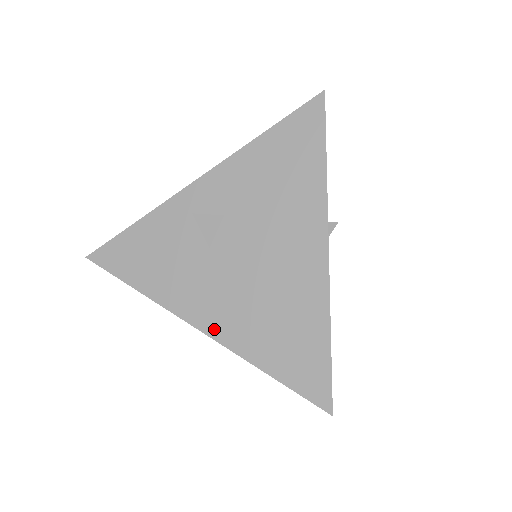
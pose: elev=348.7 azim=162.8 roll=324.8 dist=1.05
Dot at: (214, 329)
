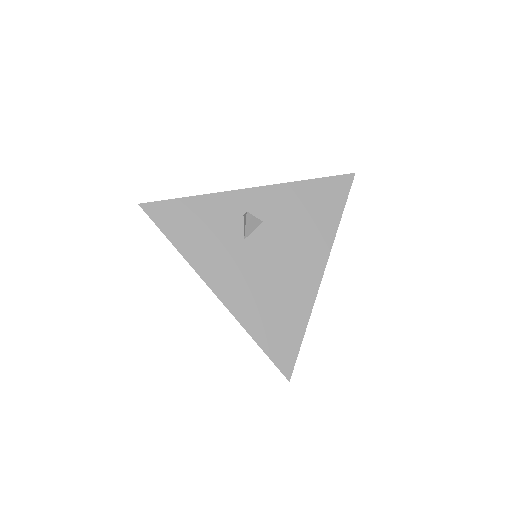
Dot at: (227, 298)
